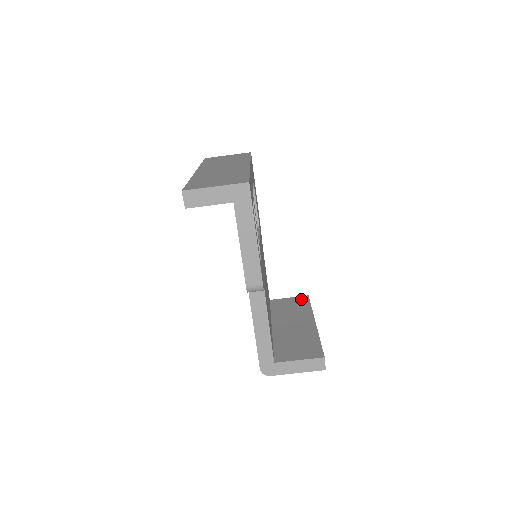
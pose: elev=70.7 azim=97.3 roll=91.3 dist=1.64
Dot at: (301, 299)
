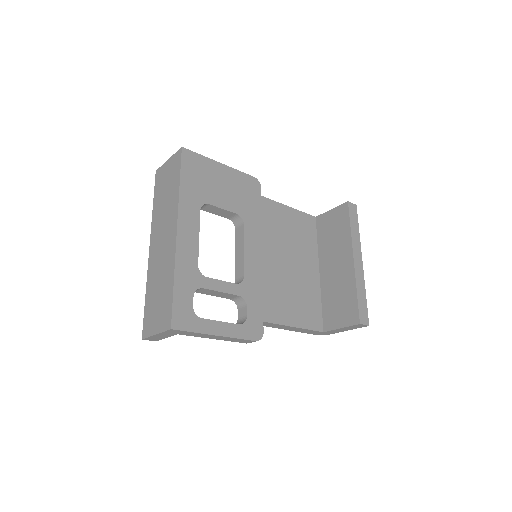
Dot at: (341, 212)
